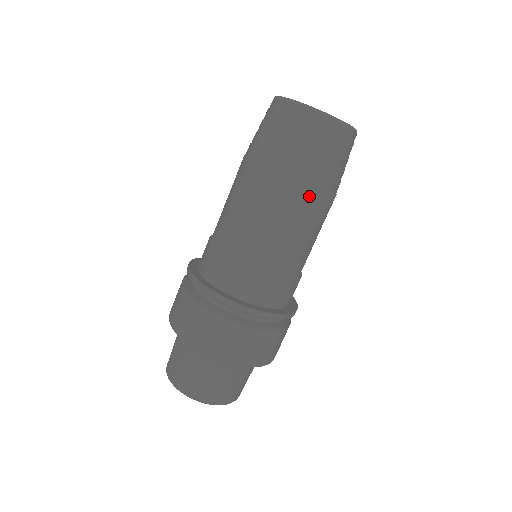
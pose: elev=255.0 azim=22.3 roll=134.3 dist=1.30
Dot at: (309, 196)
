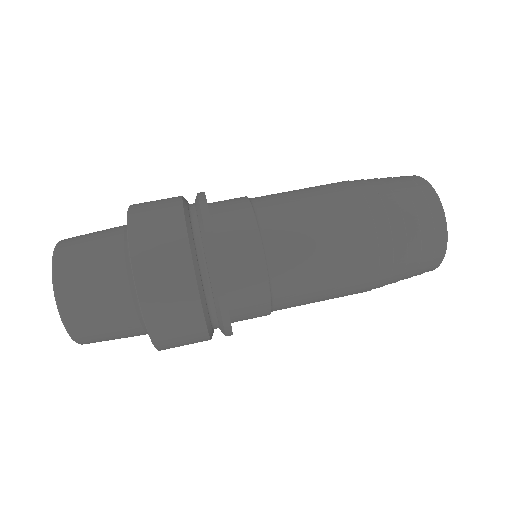
Dot at: (344, 185)
